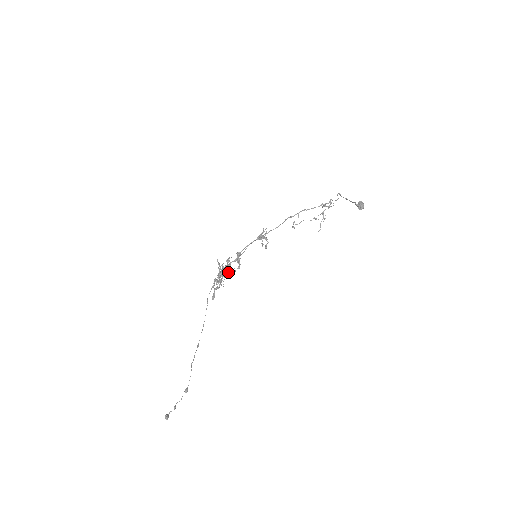
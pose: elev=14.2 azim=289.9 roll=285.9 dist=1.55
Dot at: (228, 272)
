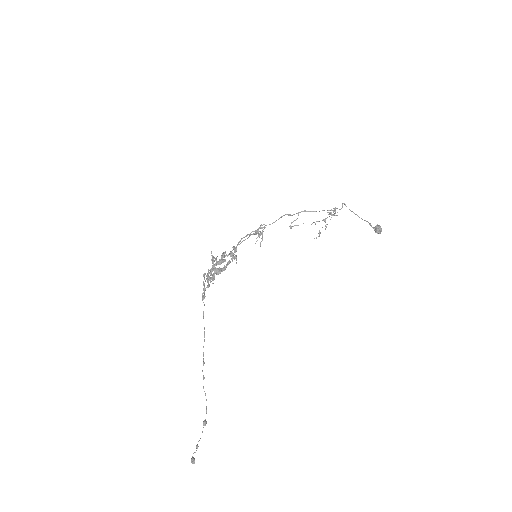
Dot at: (220, 268)
